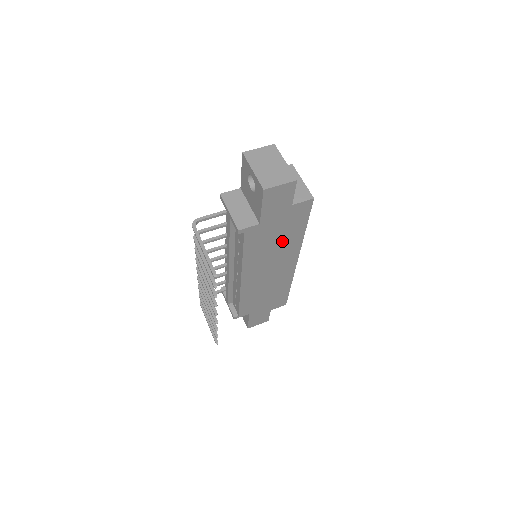
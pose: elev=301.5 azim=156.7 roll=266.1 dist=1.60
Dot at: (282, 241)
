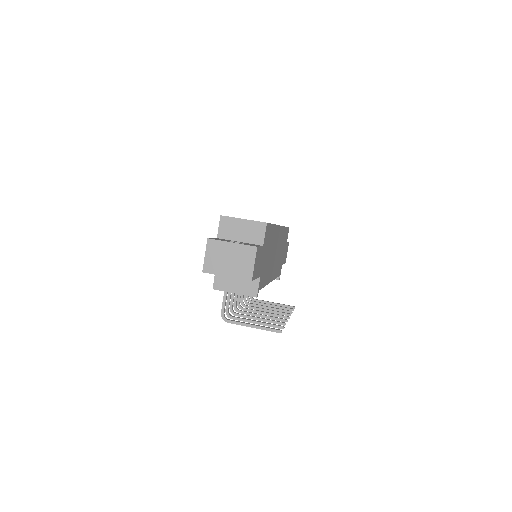
Dot at: (270, 248)
